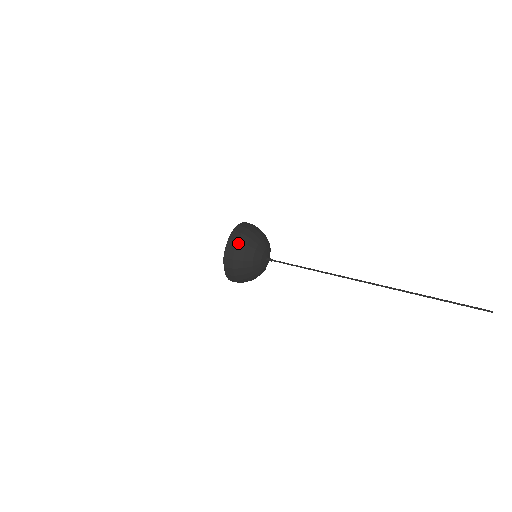
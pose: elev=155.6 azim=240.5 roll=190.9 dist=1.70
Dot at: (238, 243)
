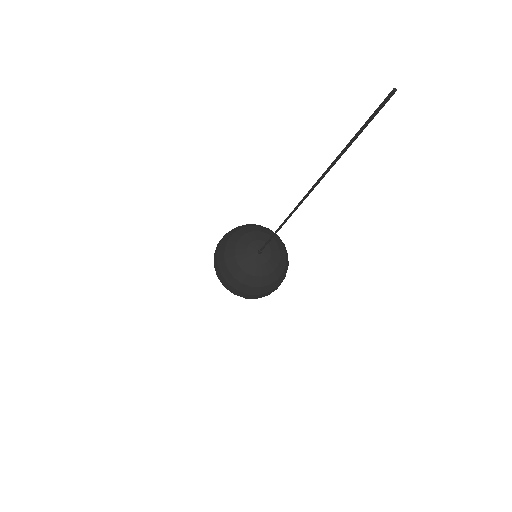
Dot at: (236, 228)
